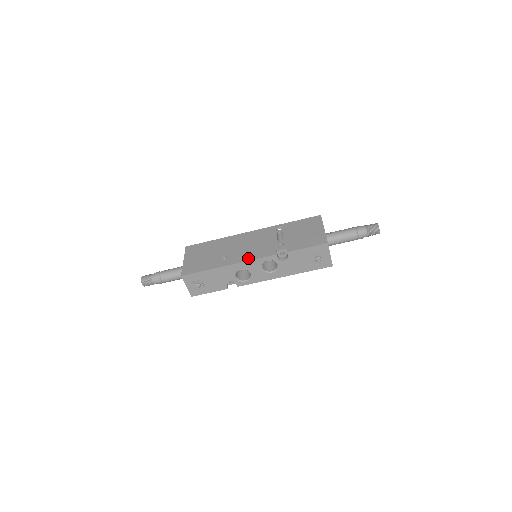
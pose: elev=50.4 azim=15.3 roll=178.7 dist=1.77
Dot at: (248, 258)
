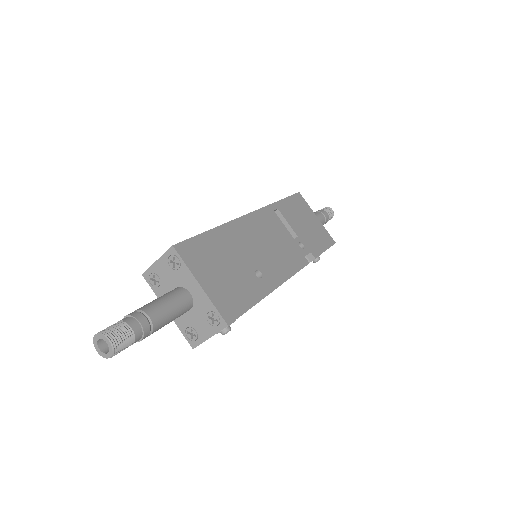
Dot at: (288, 272)
